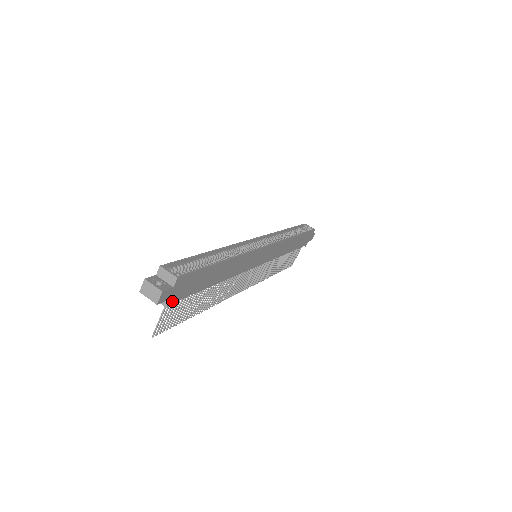
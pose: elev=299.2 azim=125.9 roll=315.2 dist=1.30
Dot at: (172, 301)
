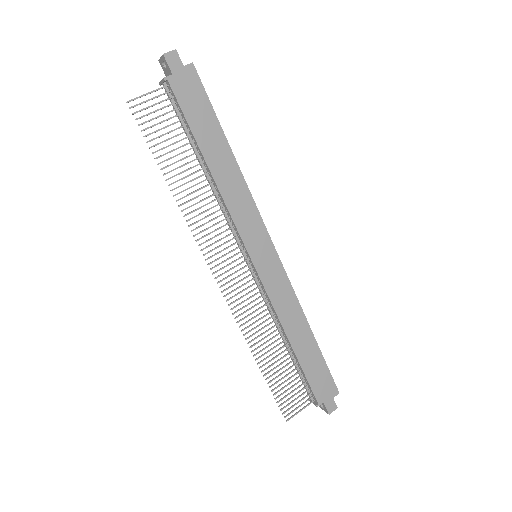
Dot at: (171, 83)
